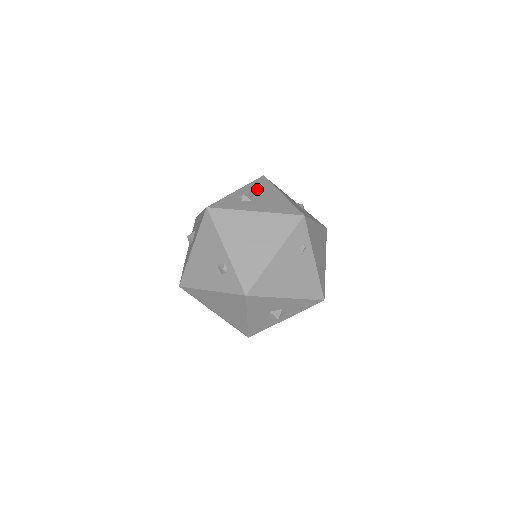
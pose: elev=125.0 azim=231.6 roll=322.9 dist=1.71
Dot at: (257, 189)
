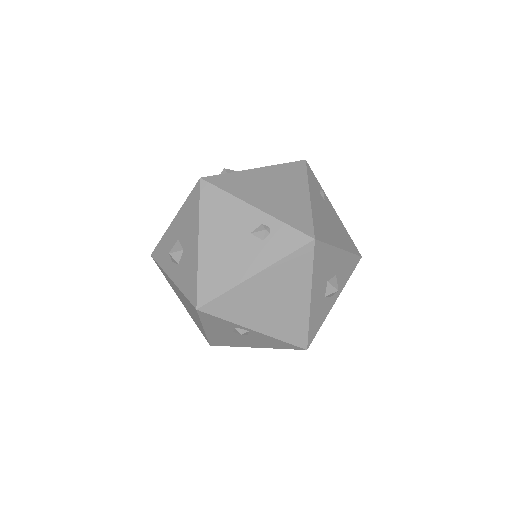
Dot at: occluded
